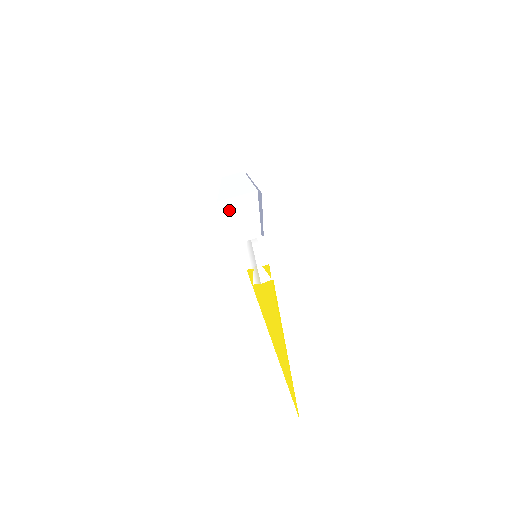
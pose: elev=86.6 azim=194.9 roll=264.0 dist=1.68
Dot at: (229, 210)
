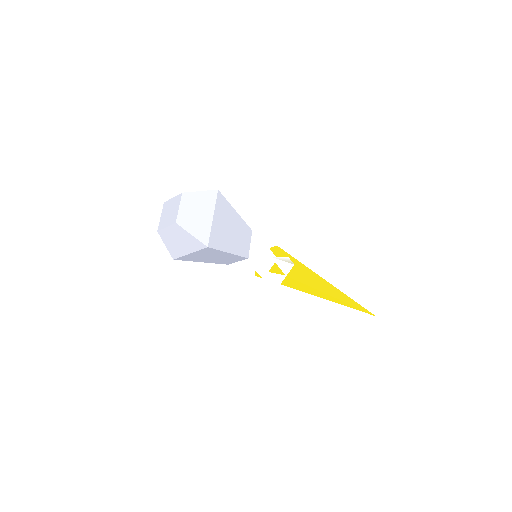
Dot at: (193, 259)
